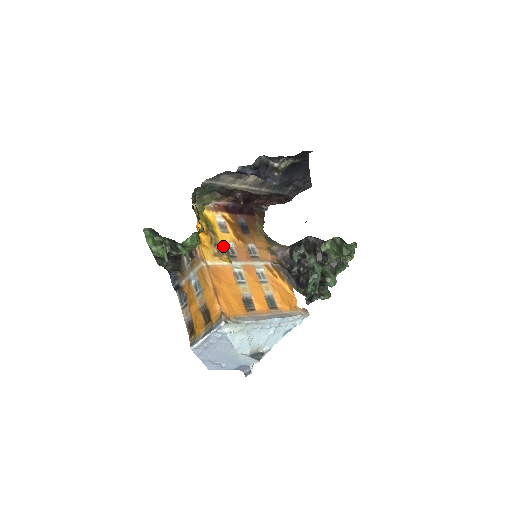
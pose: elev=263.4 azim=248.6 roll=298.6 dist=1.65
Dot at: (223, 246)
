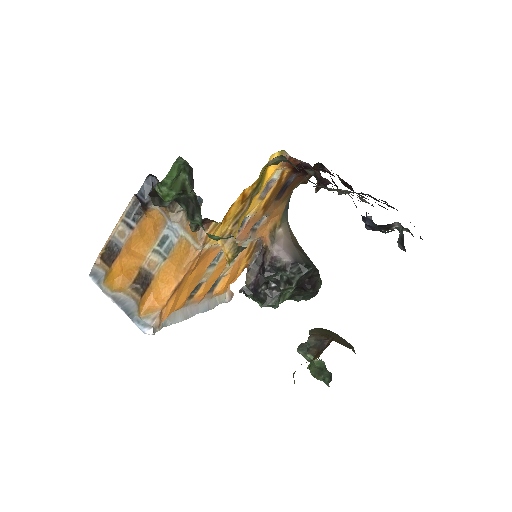
Dot at: occluded
